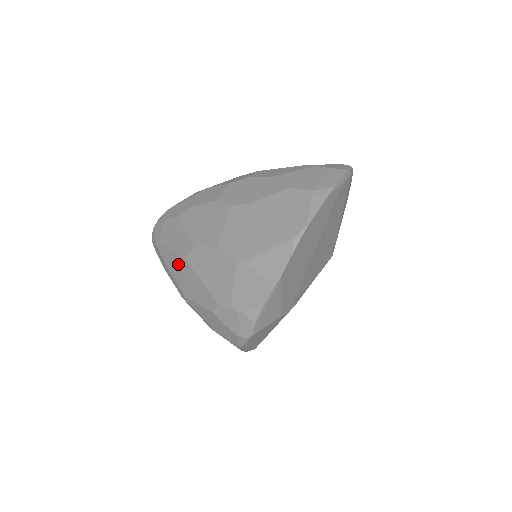
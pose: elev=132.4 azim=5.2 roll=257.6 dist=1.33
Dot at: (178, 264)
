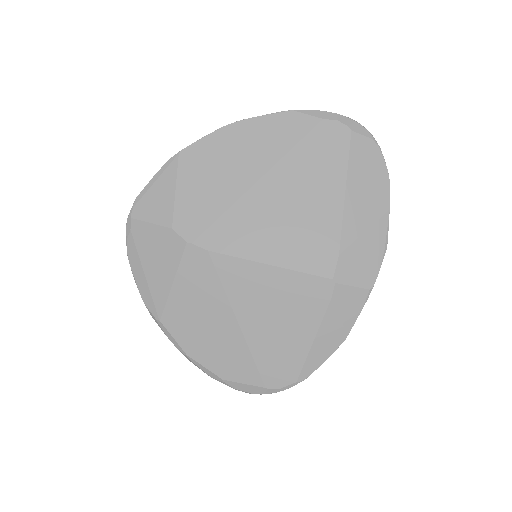
Dot at: occluded
